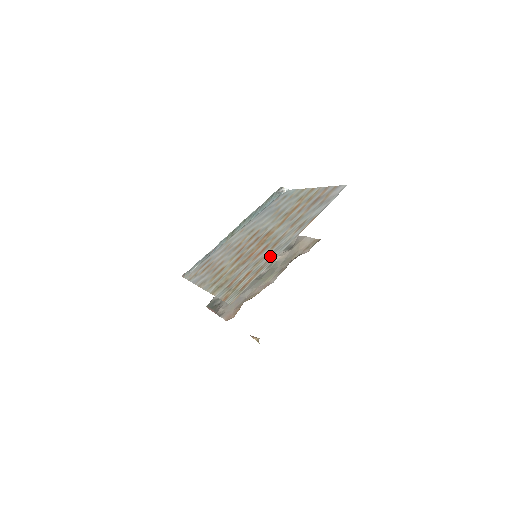
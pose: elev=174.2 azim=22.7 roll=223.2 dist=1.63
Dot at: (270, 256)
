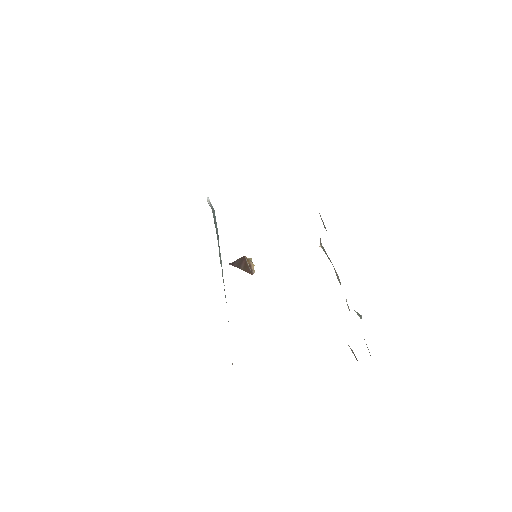
Dot at: occluded
